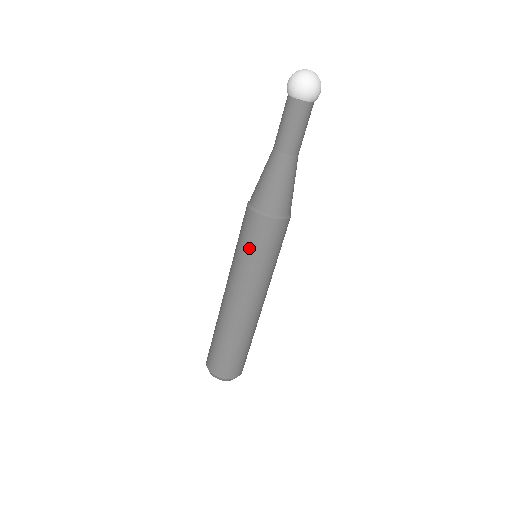
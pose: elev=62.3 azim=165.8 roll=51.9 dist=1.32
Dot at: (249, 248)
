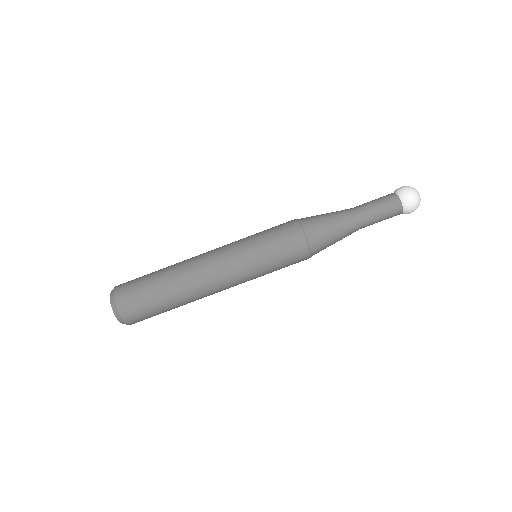
Dot at: (264, 231)
